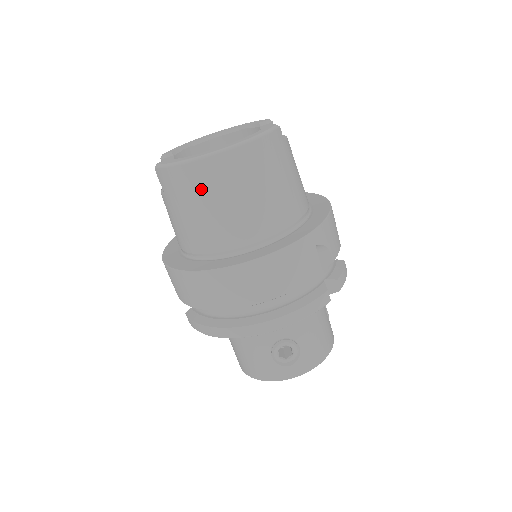
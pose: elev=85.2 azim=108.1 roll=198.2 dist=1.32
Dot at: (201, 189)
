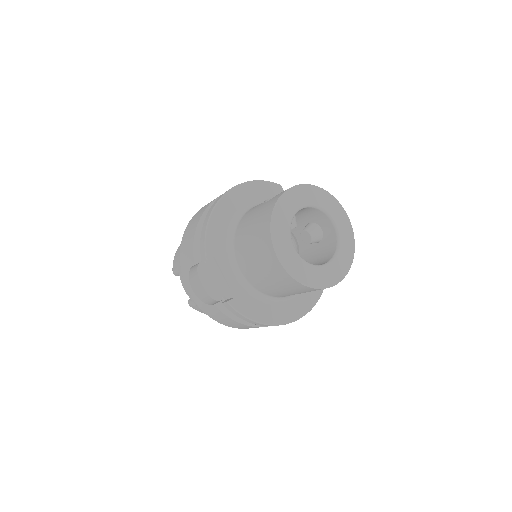
Dot at: occluded
